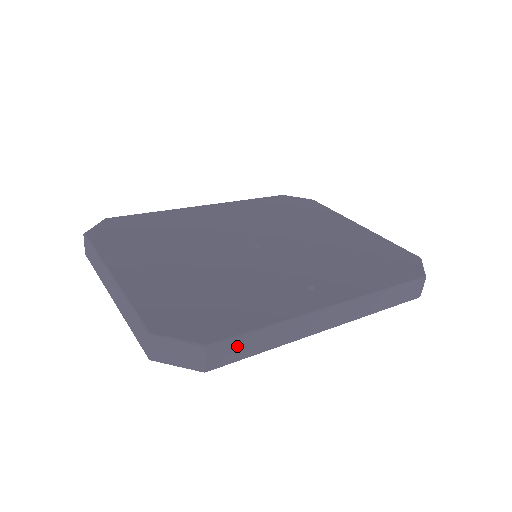
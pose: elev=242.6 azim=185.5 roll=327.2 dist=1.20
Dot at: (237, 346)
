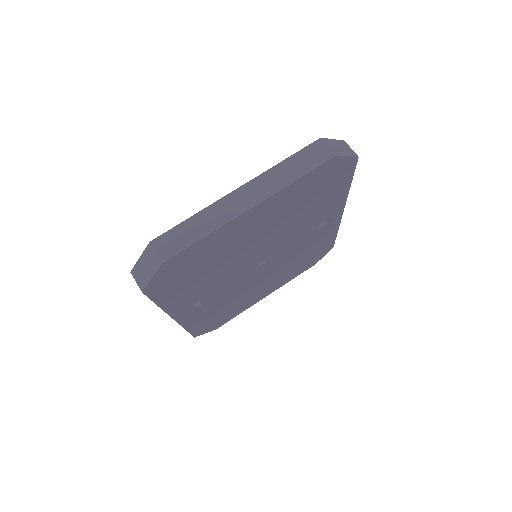
Dot at: occluded
